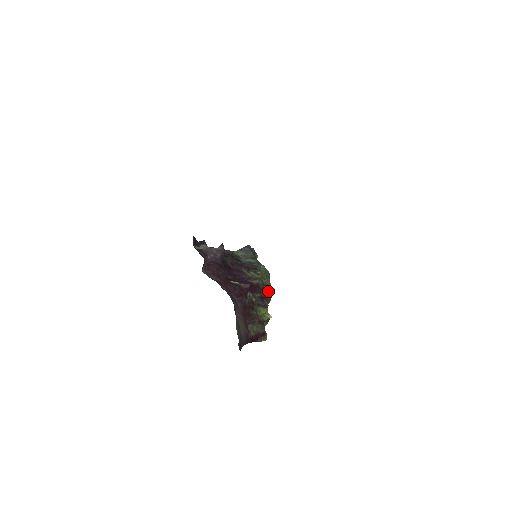
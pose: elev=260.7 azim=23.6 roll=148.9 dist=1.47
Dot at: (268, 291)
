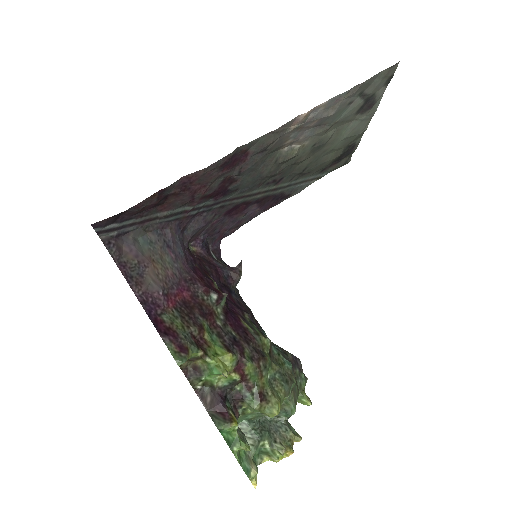
Dot at: (256, 355)
